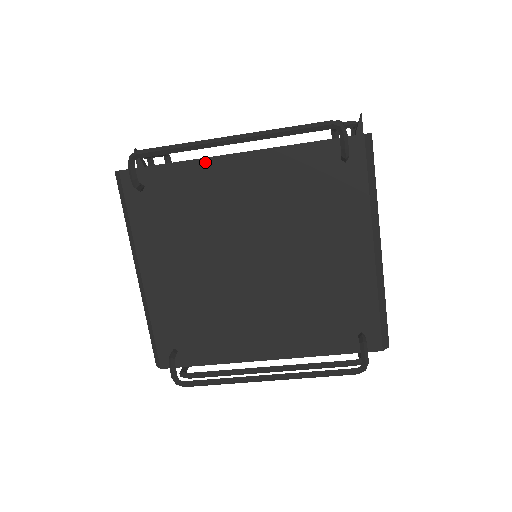
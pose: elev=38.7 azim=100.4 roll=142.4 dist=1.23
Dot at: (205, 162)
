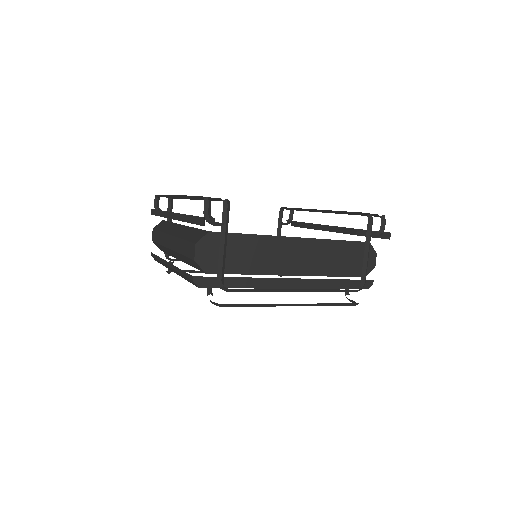
Dot at: (267, 288)
